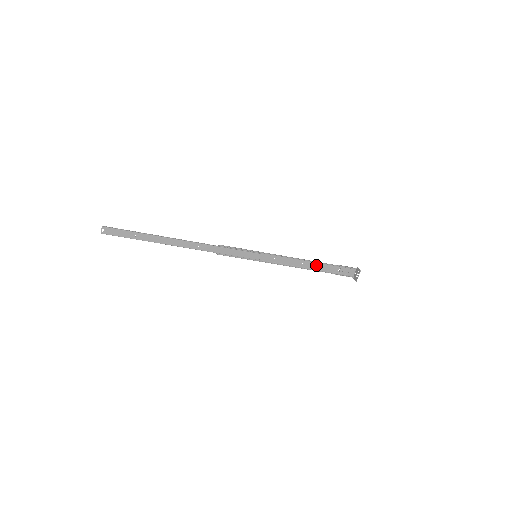
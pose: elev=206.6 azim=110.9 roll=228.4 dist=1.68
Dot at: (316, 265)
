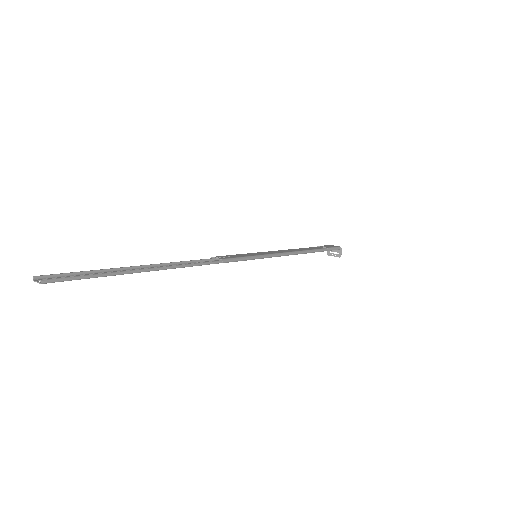
Dot at: (308, 249)
